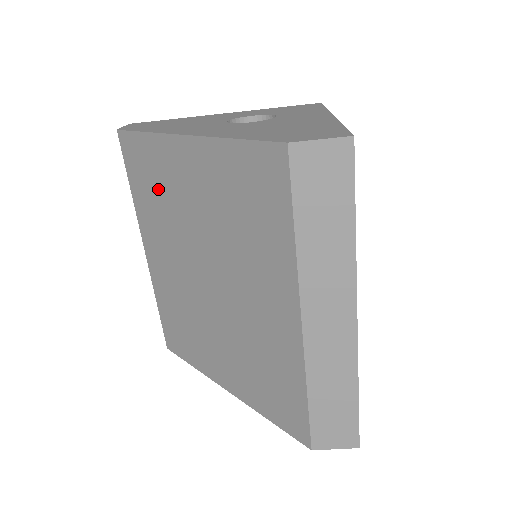
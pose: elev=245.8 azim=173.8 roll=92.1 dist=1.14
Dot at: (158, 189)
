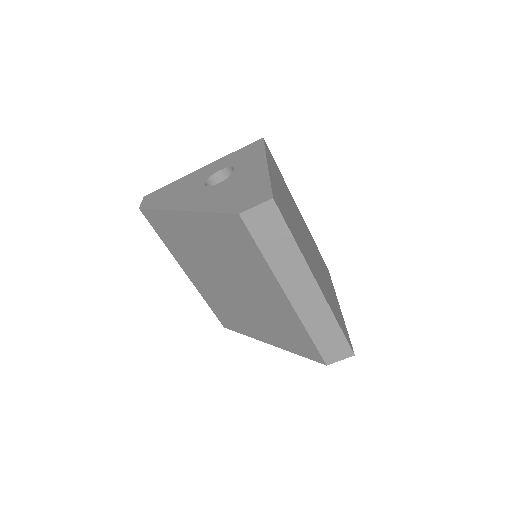
Dot at: (179, 239)
